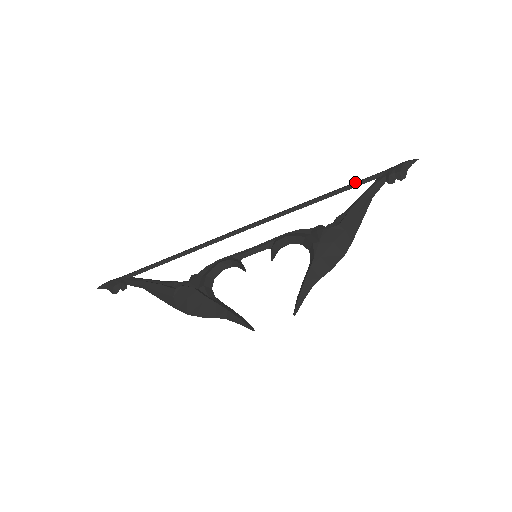
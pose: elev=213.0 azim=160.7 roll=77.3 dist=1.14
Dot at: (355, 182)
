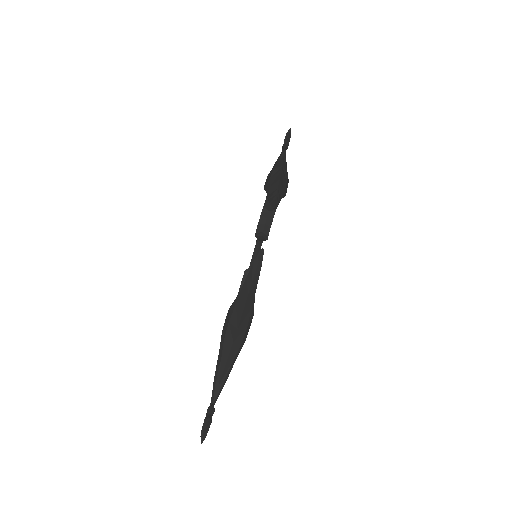
Dot at: occluded
